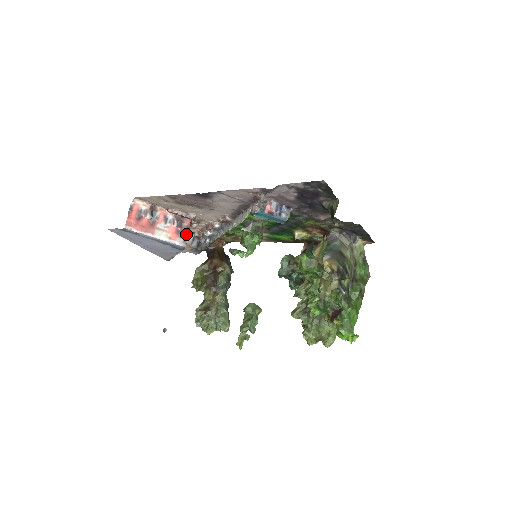
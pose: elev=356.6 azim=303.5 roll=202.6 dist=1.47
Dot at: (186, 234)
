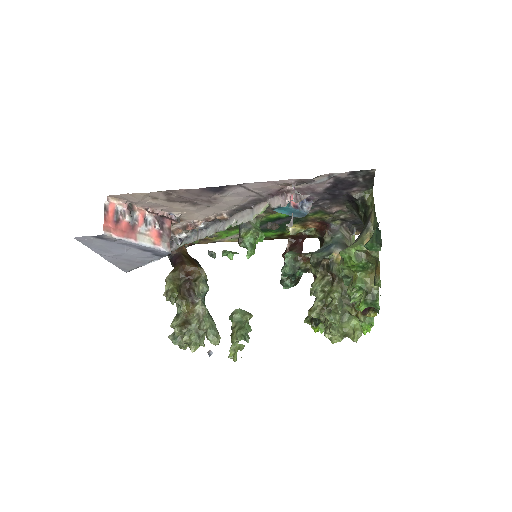
Dot at: (169, 237)
